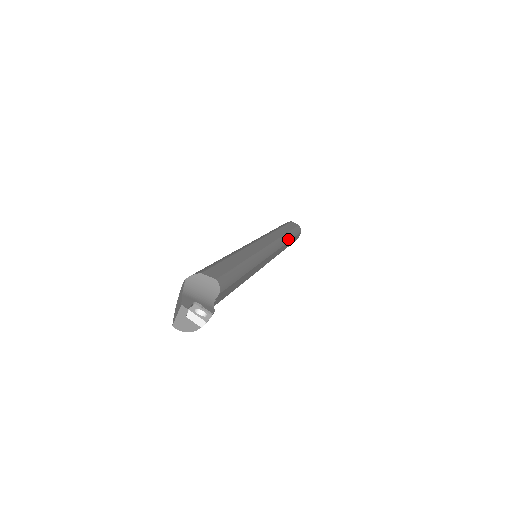
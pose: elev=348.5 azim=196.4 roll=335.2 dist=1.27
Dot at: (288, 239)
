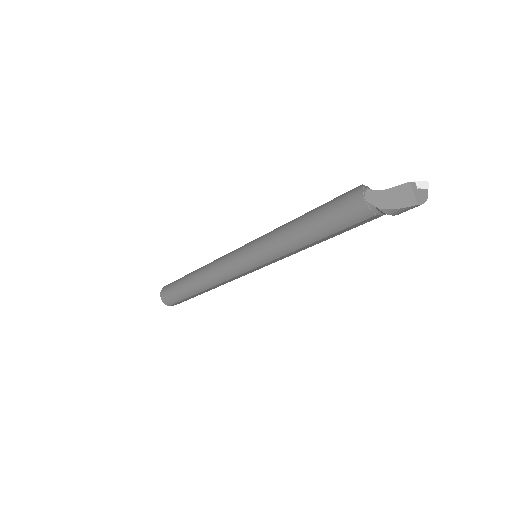
Dot at: occluded
